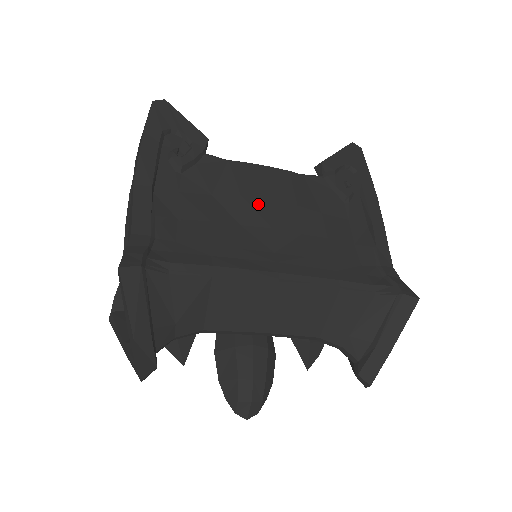
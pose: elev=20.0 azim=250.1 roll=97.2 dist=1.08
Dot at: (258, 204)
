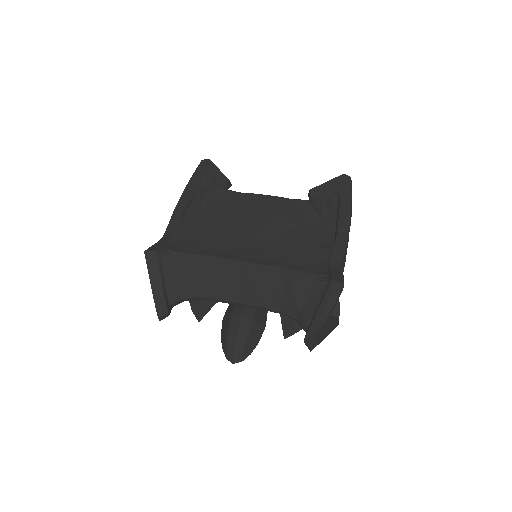
Dot at: (249, 219)
